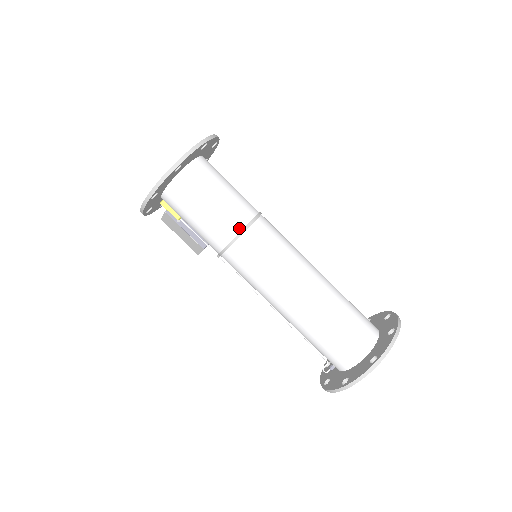
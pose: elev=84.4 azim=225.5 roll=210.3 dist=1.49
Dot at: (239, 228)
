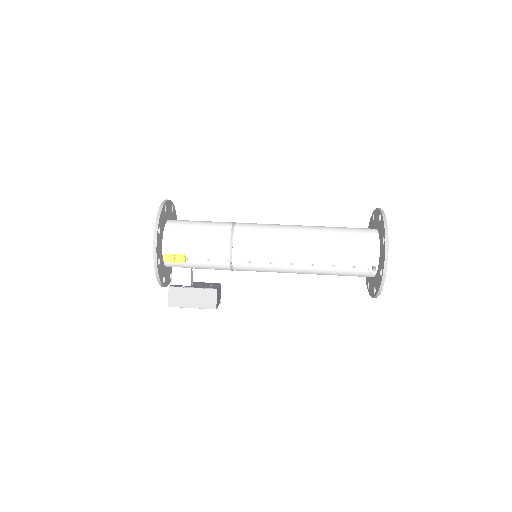
Dot at: (230, 224)
